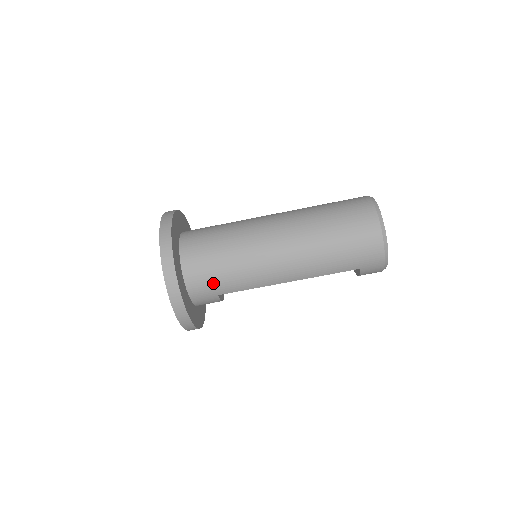
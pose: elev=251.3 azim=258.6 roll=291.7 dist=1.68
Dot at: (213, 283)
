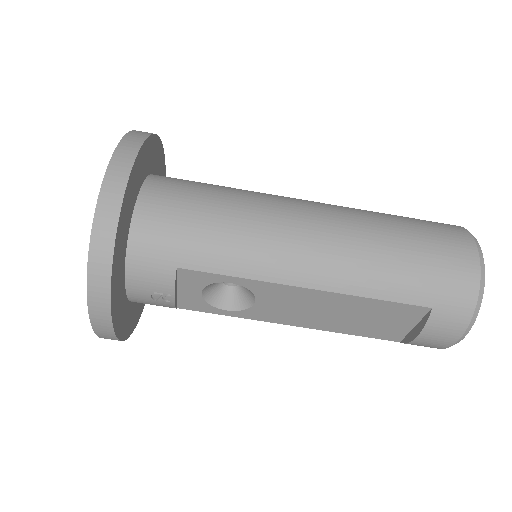
Dot at: (180, 236)
